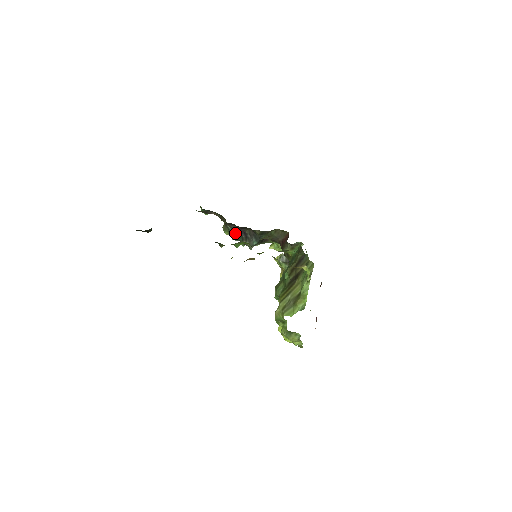
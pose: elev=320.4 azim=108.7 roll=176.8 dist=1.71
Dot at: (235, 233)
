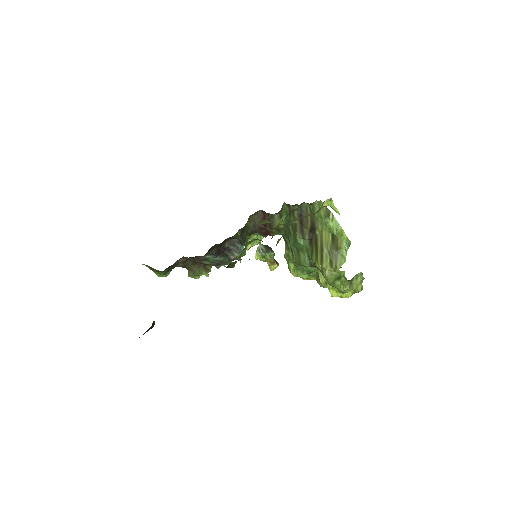
Dot at: (218, 257)
